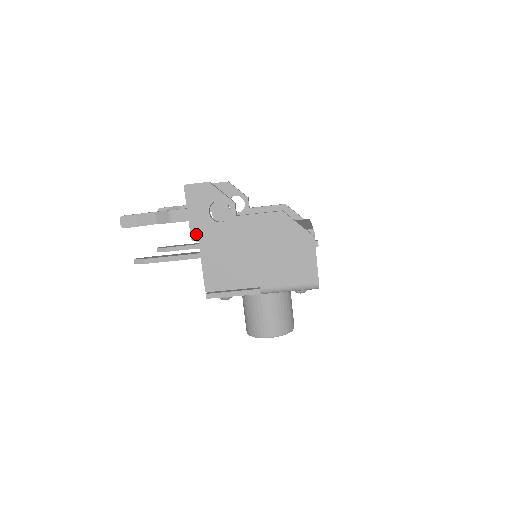
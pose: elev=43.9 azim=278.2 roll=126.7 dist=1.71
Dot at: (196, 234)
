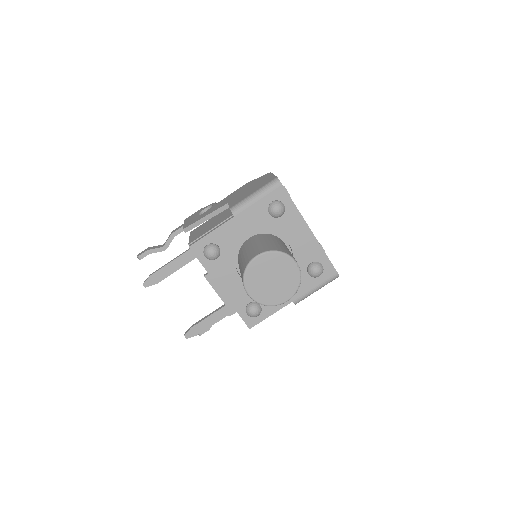
Dot at: occluded
